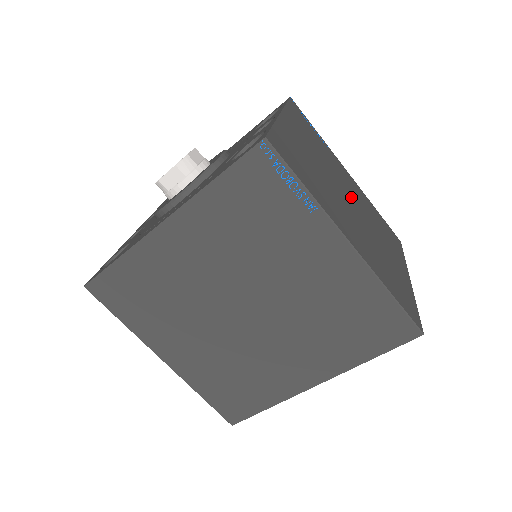
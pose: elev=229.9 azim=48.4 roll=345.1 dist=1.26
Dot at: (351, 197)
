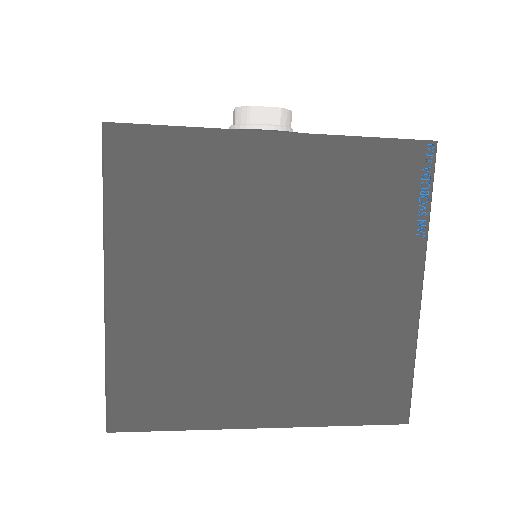
Dot at: occluded
